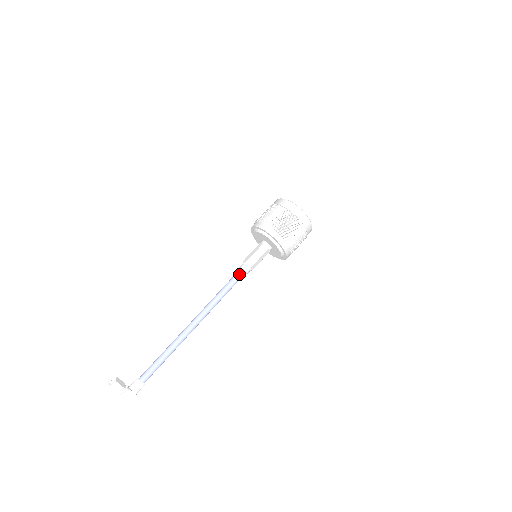
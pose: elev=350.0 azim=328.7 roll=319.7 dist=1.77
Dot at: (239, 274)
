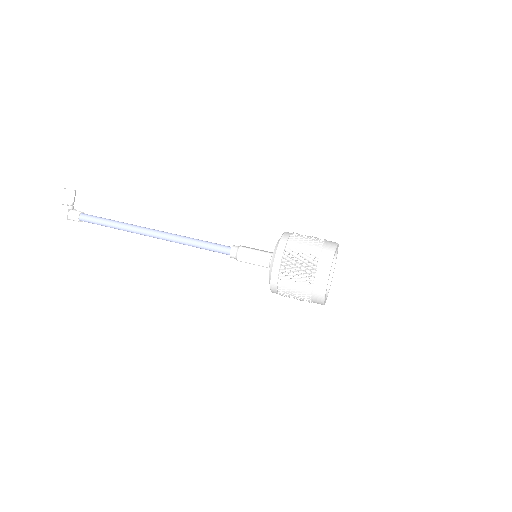
Dot at: (224, 247)
